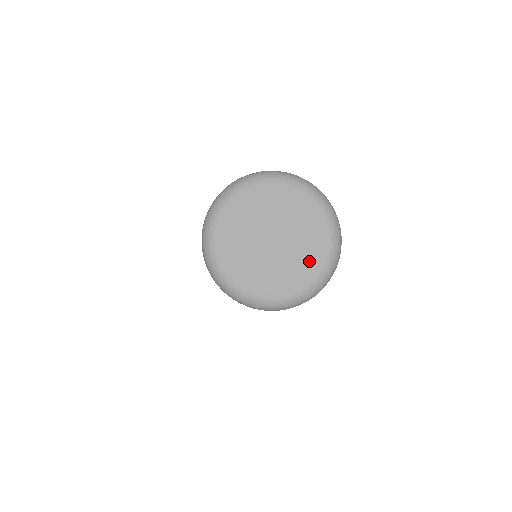
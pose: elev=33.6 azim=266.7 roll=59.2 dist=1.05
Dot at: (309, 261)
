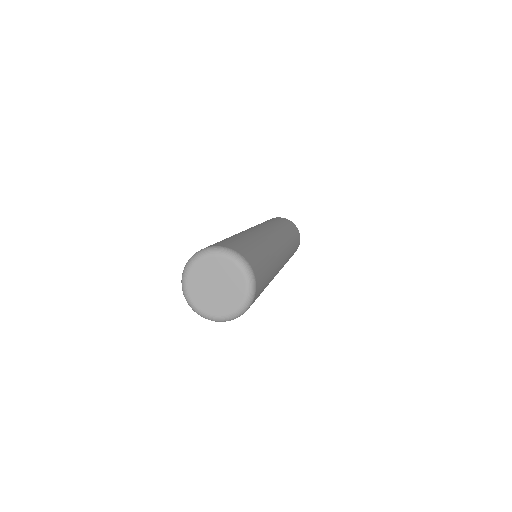
Dot at: (237, 294)
